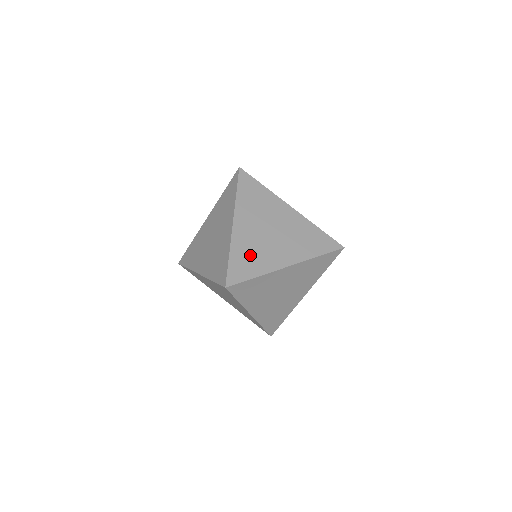
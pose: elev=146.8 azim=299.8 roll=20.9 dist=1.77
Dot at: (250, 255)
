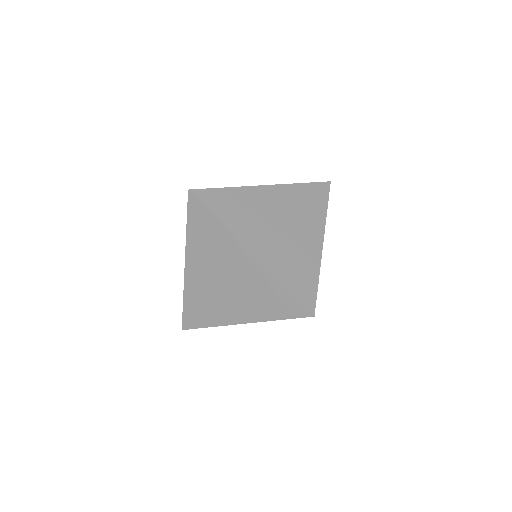
Dot at: occluded
